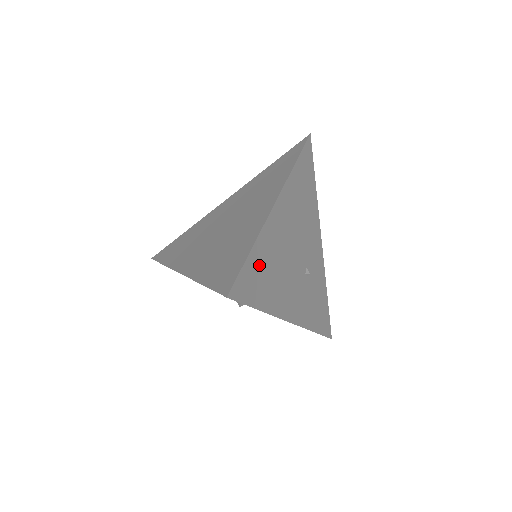
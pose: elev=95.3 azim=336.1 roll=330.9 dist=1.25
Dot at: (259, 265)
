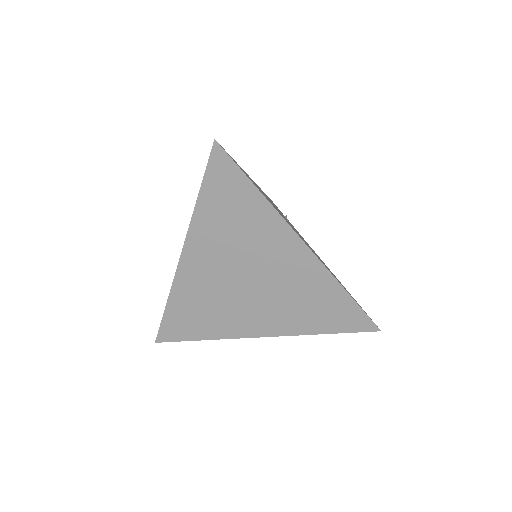
Dot at: occluded
